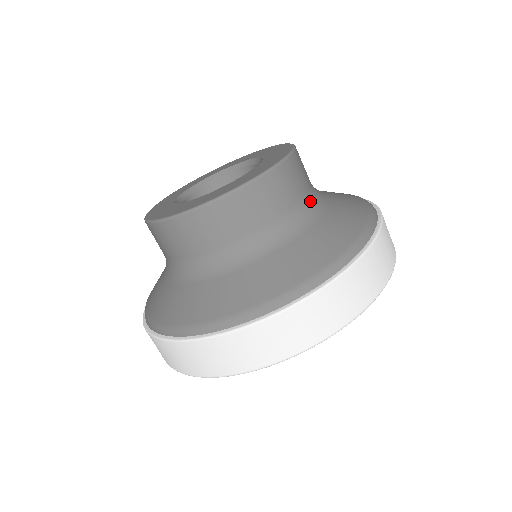
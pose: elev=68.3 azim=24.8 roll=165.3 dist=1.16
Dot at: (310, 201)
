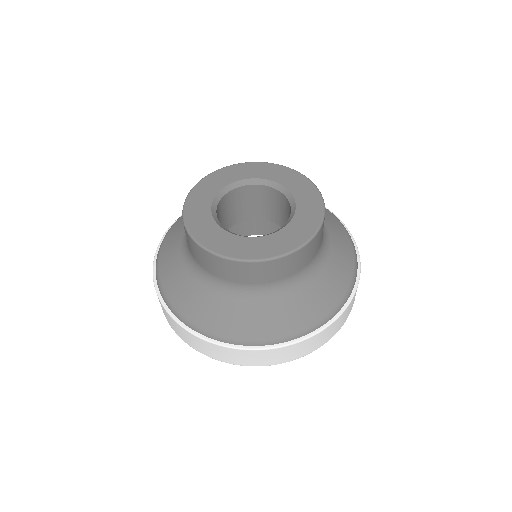
Dot at: (289, 281)
